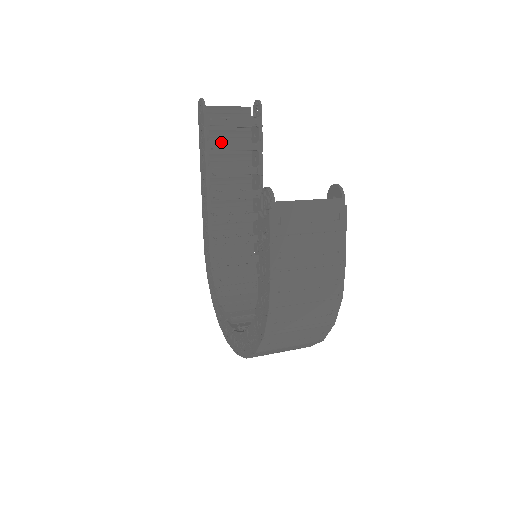
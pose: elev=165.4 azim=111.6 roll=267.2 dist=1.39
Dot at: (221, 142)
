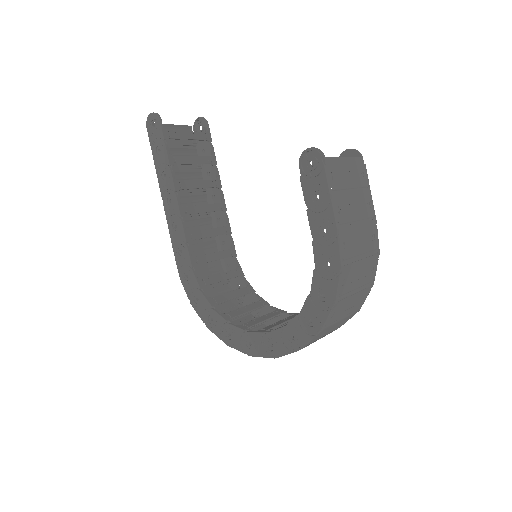
Dot at: occluded
